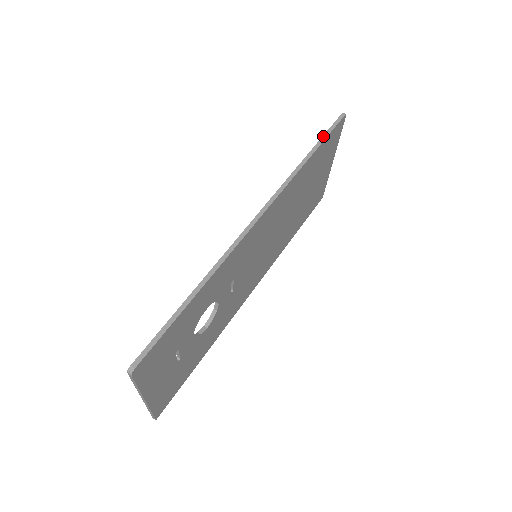
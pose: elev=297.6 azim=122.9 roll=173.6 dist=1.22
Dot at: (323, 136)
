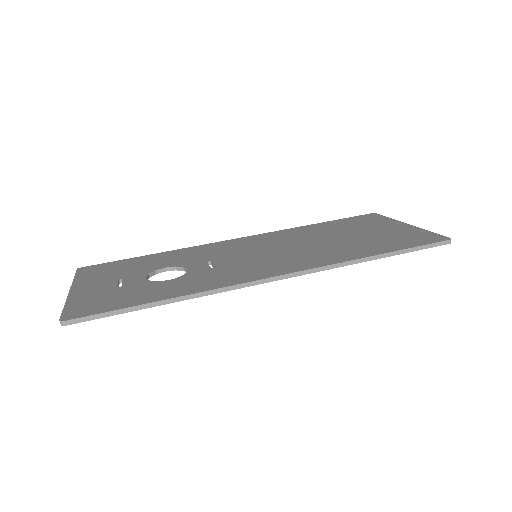
Dot at: (407, 249)
